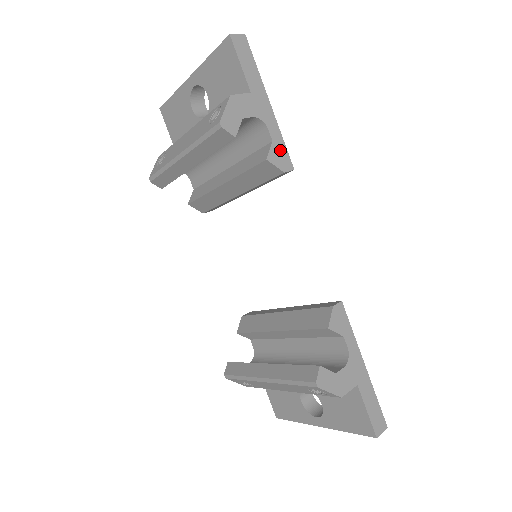
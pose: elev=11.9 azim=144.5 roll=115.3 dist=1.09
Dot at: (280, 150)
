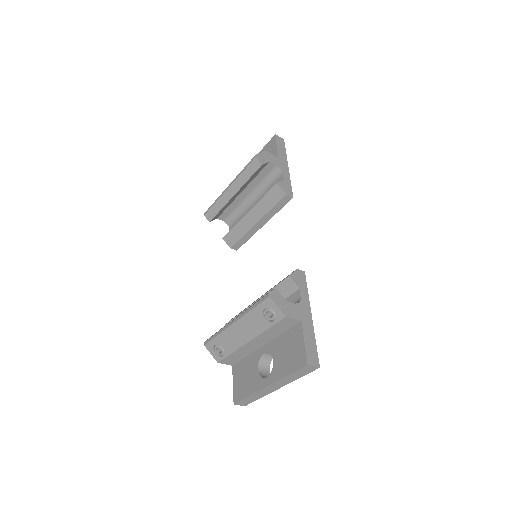
Dot at: (287, 185)
